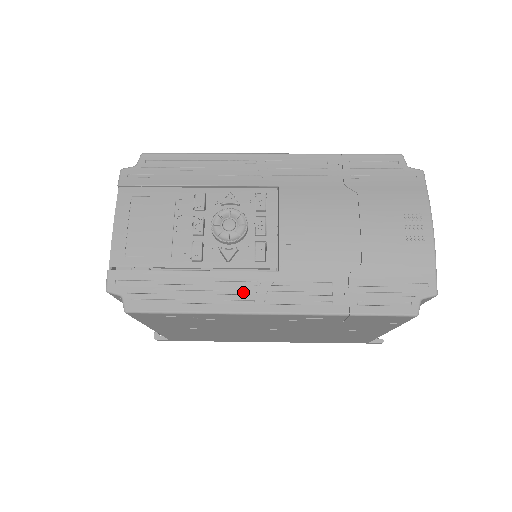
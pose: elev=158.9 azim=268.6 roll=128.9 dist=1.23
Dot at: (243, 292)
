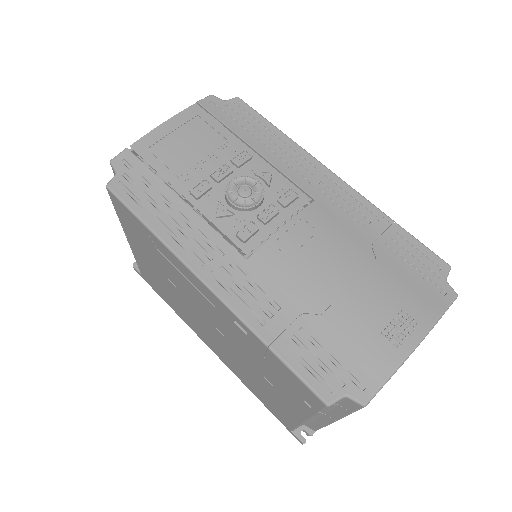
Dot at: (203, 250)
